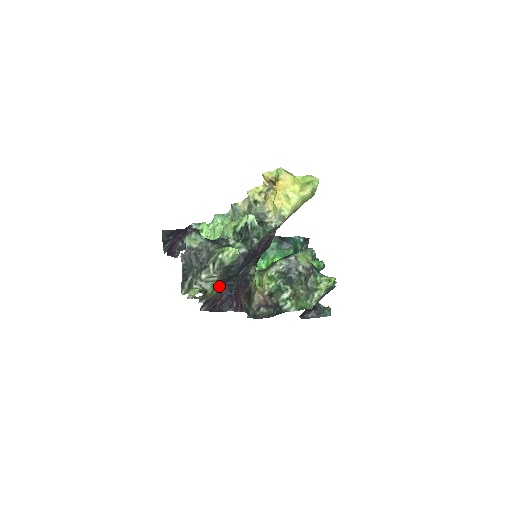
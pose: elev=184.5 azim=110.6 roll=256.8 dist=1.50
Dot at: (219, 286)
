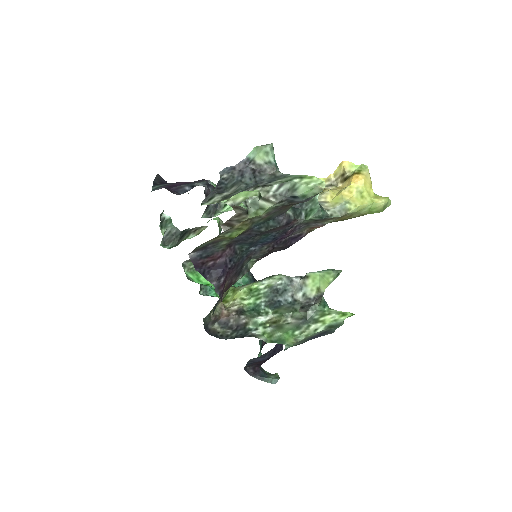
Dot at: (241, 233)
